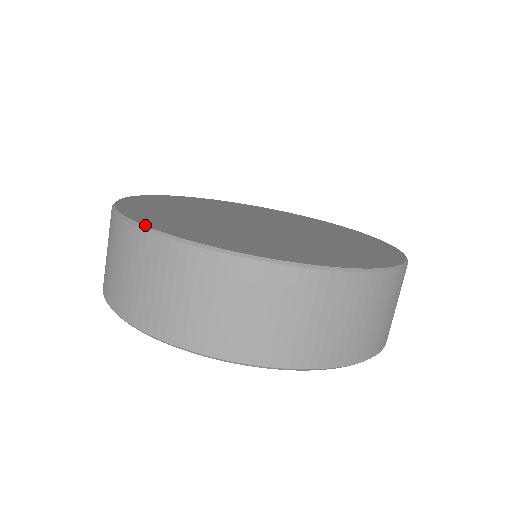
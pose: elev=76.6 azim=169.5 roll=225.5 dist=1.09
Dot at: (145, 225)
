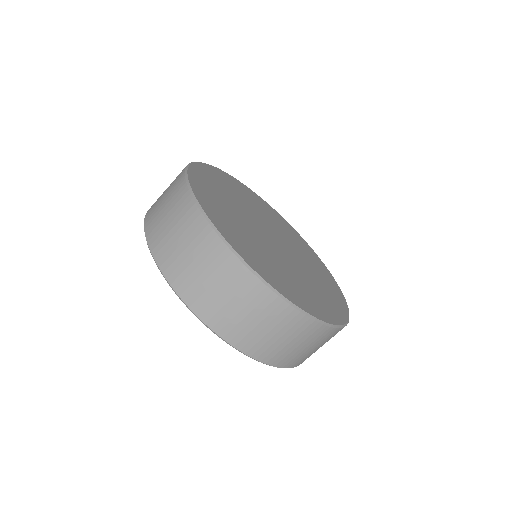
Dot at: (191, 164)
